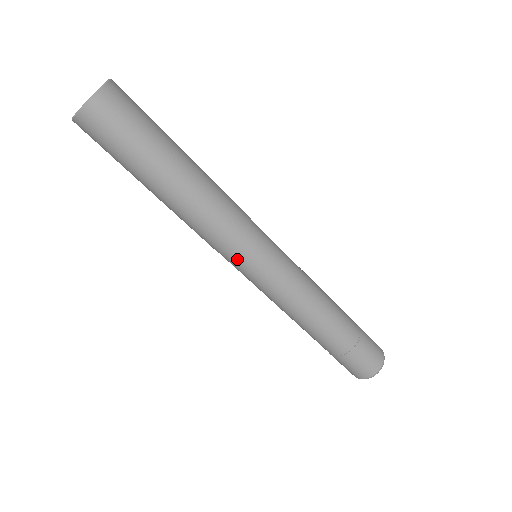
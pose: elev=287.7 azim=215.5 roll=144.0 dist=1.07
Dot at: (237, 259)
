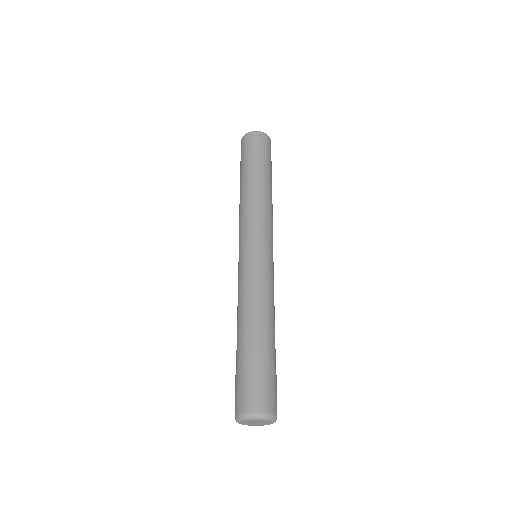
Dot at: (242, 238)
